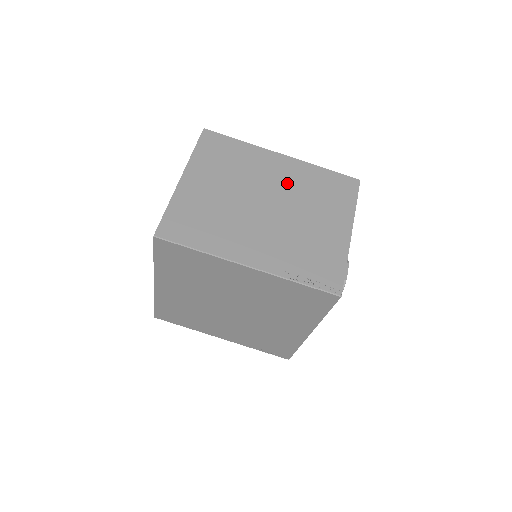
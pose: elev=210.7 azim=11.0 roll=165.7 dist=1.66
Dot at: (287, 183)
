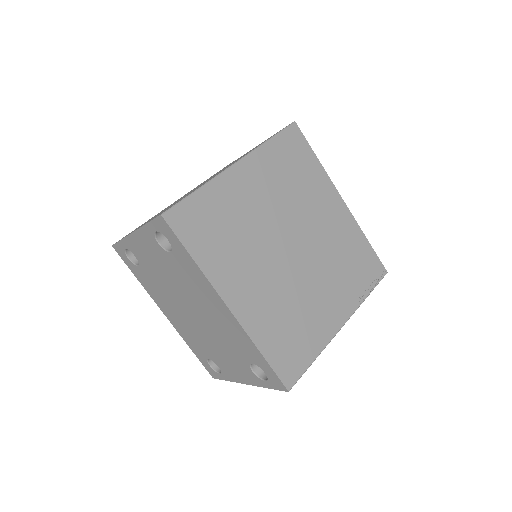
Dot at: occluded
